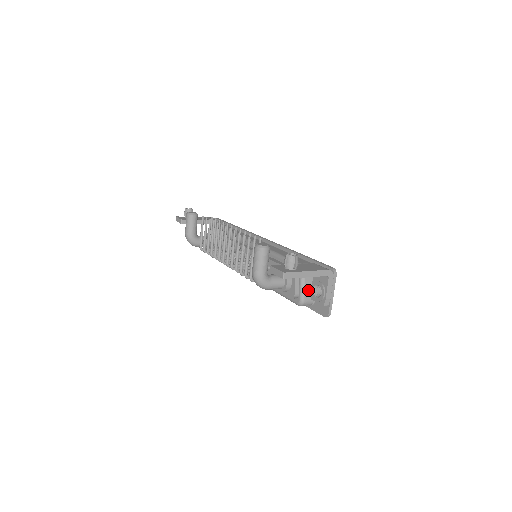
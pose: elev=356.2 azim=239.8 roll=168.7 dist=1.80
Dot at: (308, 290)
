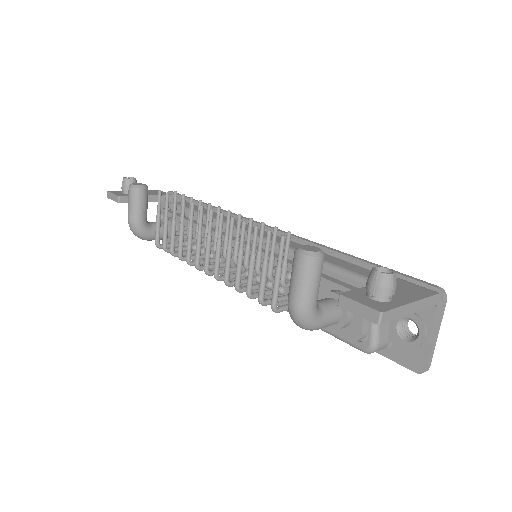
Dot at: (384, 325)
